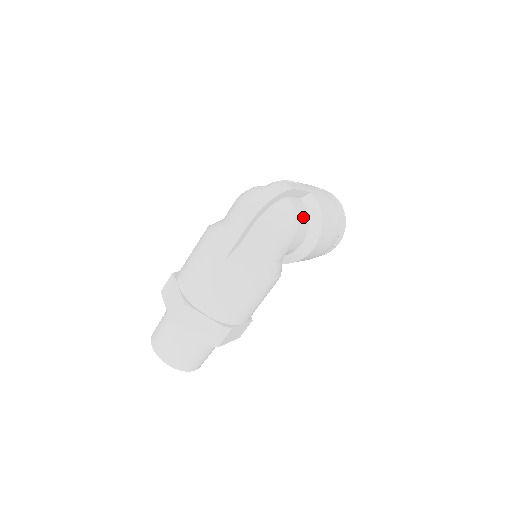
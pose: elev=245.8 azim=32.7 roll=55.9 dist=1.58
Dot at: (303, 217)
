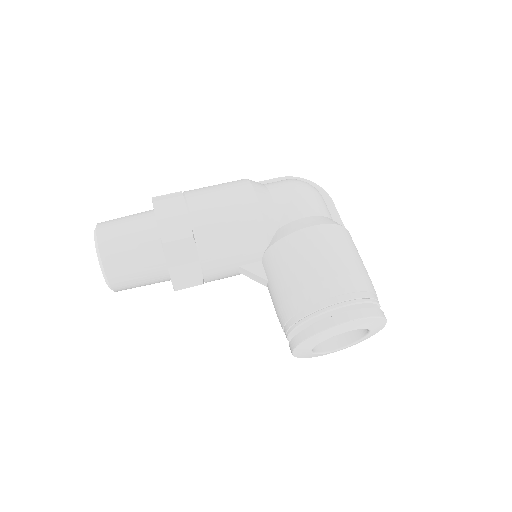
Dot at: (324, 207)
